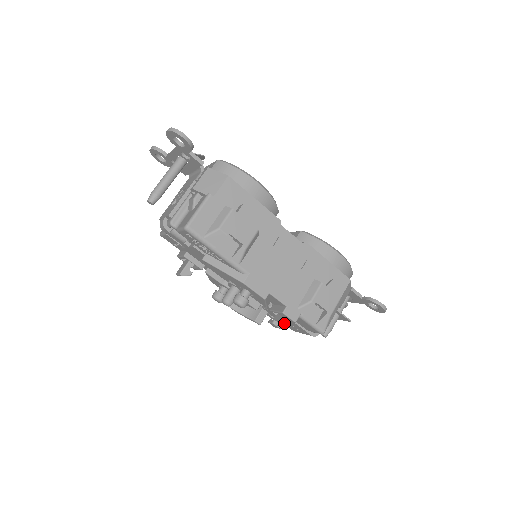
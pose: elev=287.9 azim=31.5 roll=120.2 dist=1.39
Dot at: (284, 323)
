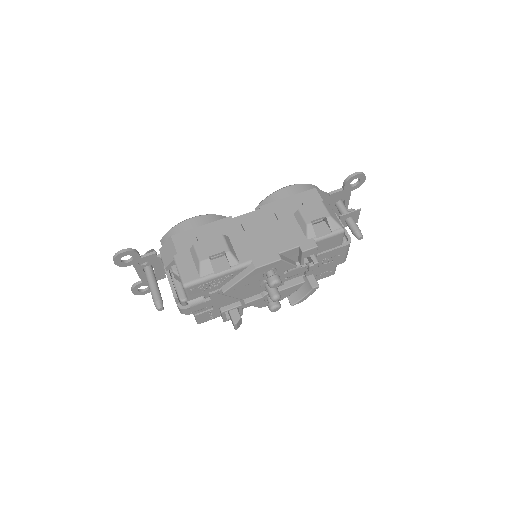
Dot at: (316, 258)
